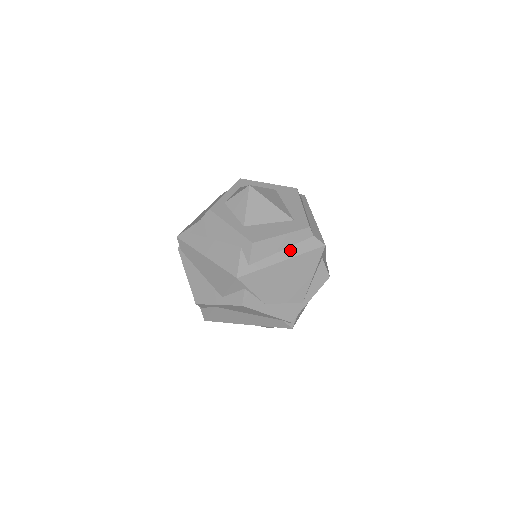
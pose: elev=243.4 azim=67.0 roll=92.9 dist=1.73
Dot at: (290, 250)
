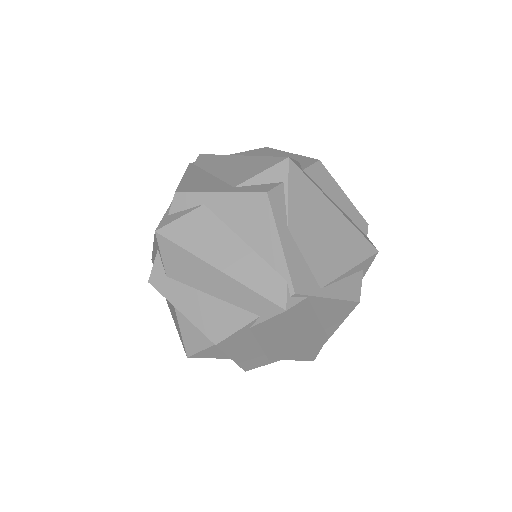
Dot at: (344, 214)
